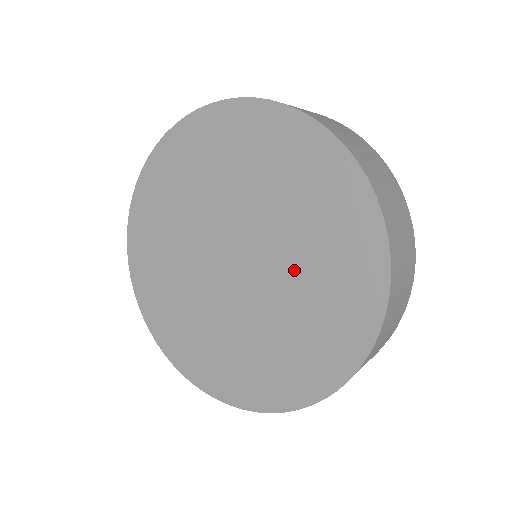
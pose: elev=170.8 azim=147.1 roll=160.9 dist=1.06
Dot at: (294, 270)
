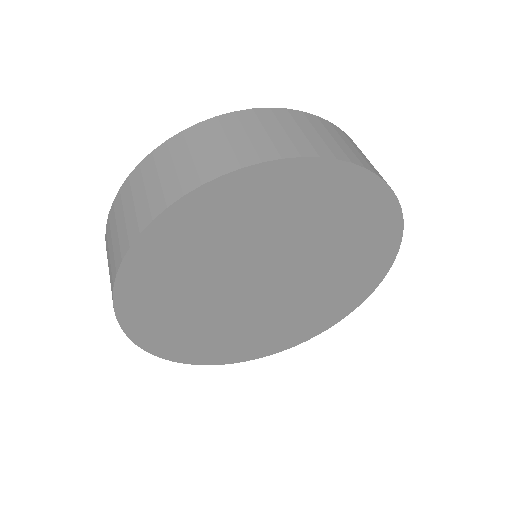
Dot at: (316, 244)
